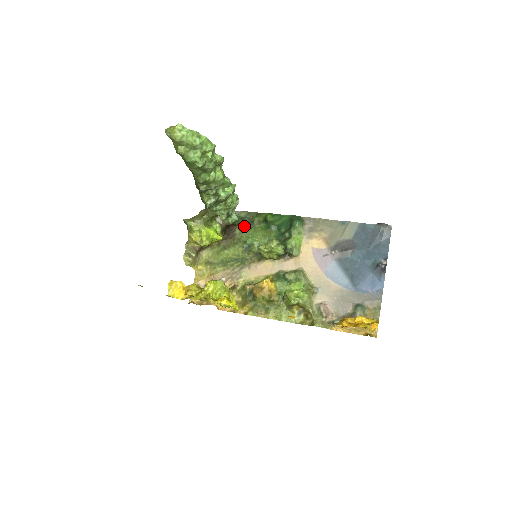
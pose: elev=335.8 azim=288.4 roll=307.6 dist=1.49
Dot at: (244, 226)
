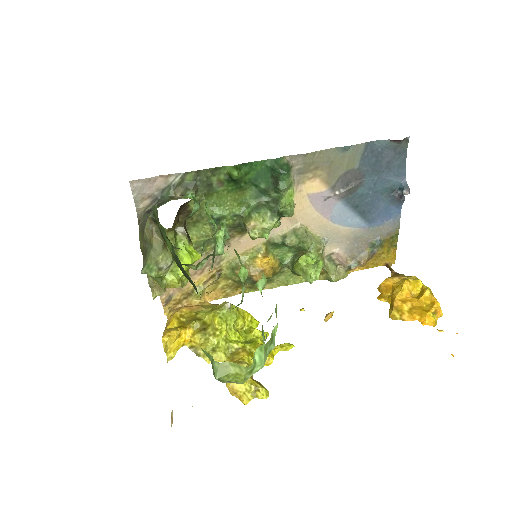
Dot at: (199, 195)
